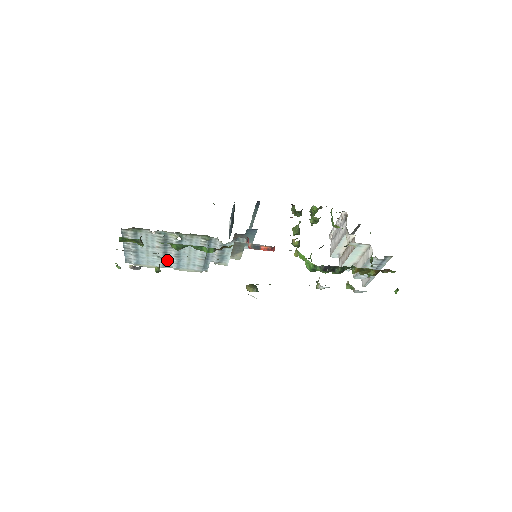
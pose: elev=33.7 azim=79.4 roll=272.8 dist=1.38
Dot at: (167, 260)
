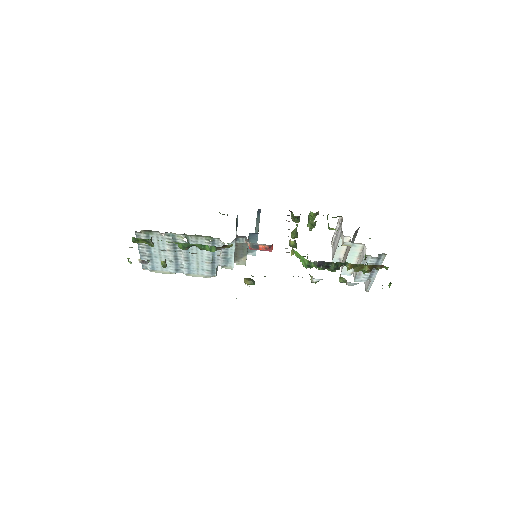
Dot at: (178, 265)
